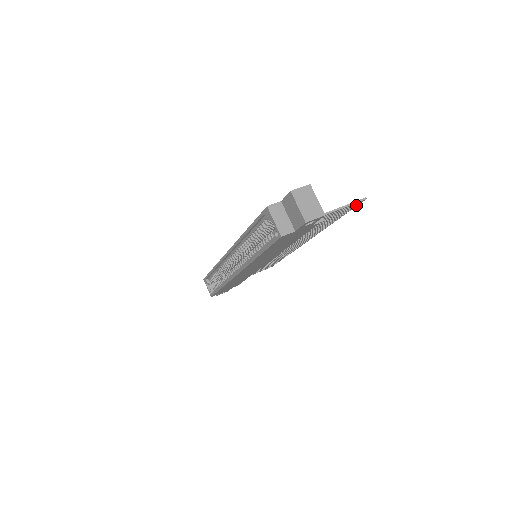
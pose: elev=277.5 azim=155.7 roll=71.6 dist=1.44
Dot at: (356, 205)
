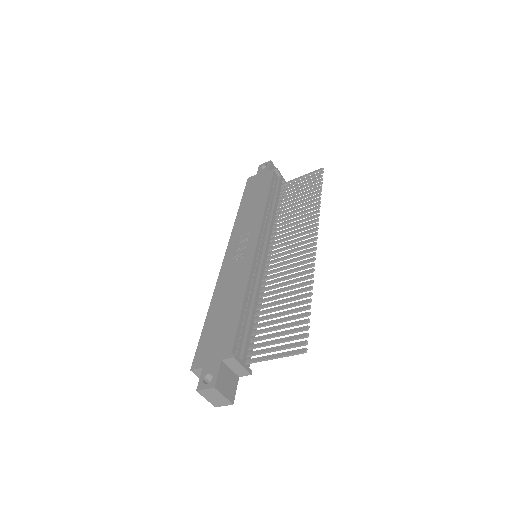
Dot at: occluded
